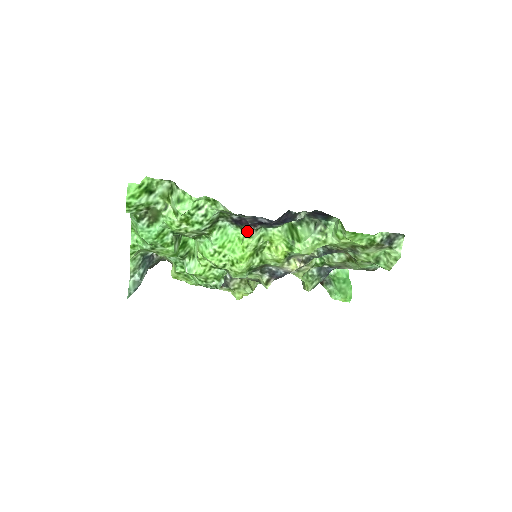
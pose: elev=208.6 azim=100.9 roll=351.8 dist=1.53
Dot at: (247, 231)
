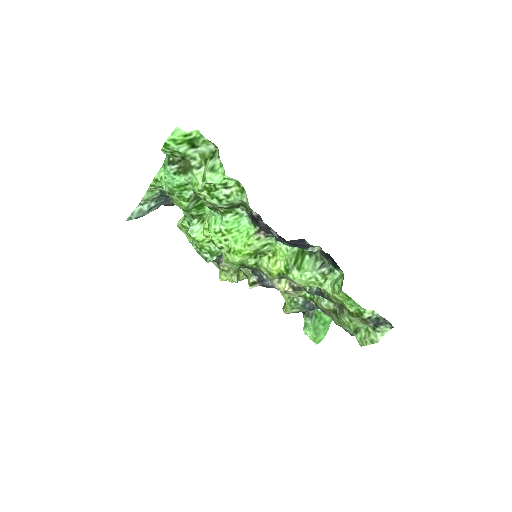
Dot at: (257, 232)
